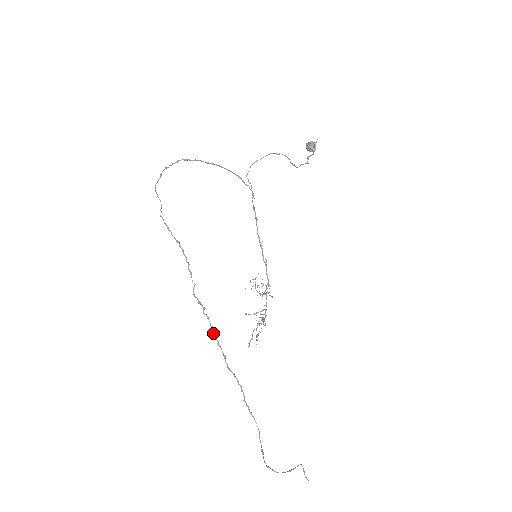
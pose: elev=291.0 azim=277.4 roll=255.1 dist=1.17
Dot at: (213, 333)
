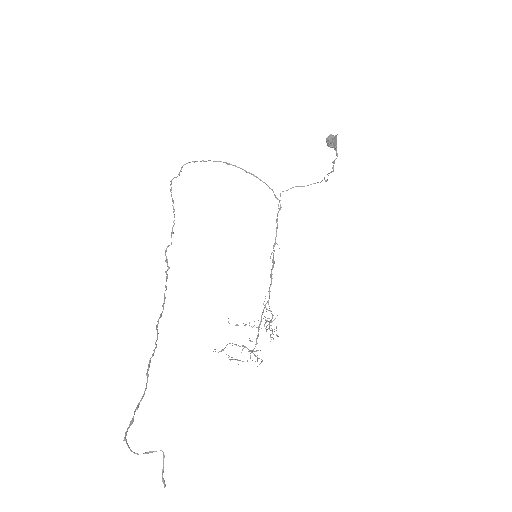
Dot at: (164, 293)
